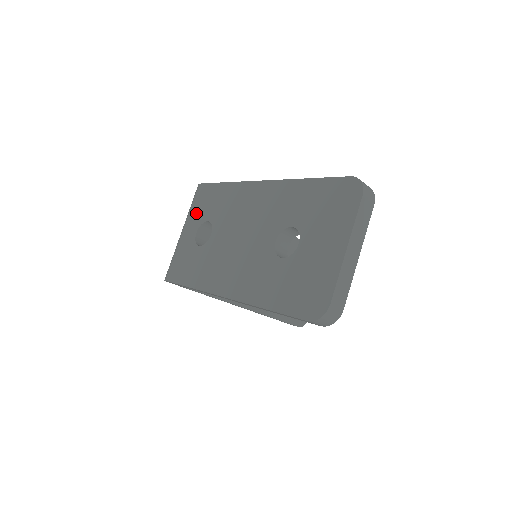
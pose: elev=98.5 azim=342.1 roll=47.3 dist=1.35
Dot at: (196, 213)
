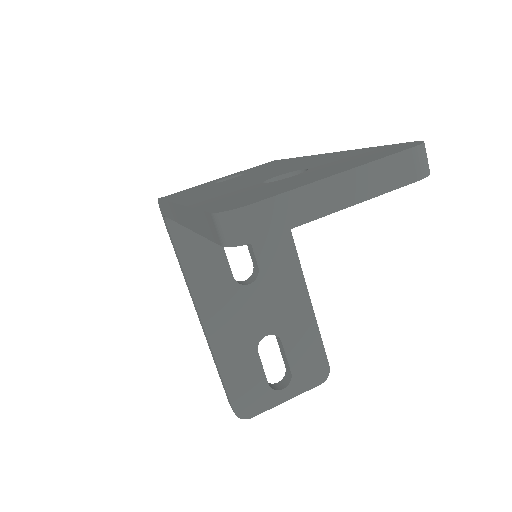
Dot at: (243, 171)
